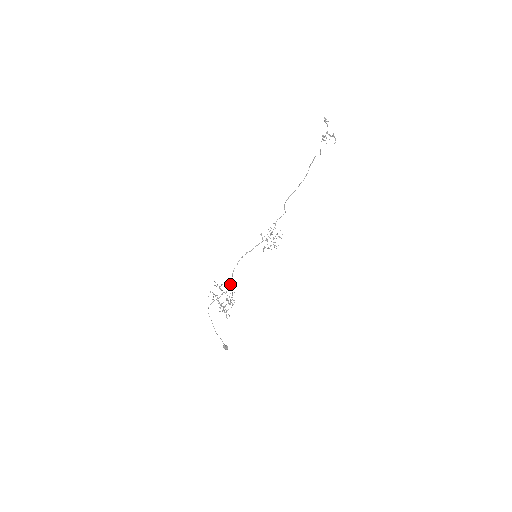
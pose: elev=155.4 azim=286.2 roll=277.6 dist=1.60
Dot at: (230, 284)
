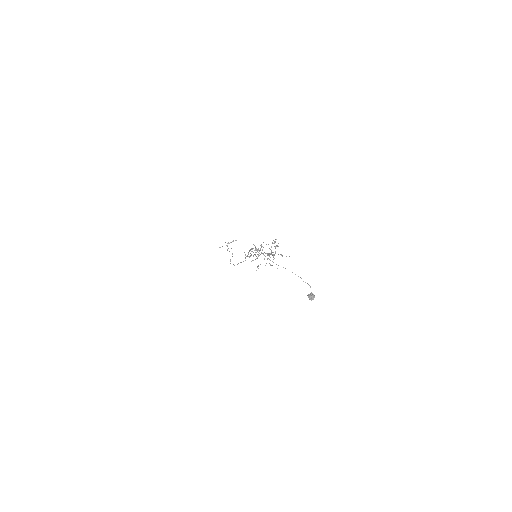
Dot at: occluded
